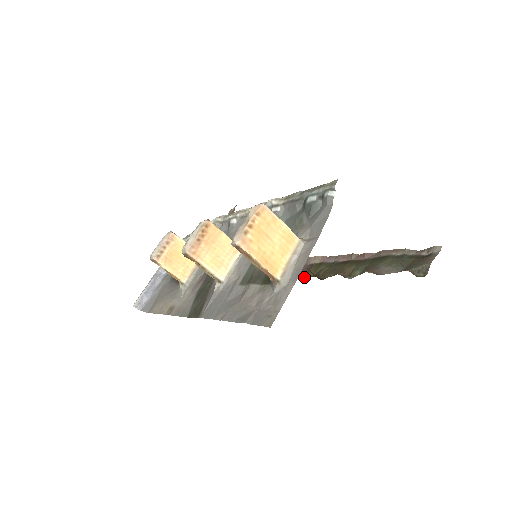
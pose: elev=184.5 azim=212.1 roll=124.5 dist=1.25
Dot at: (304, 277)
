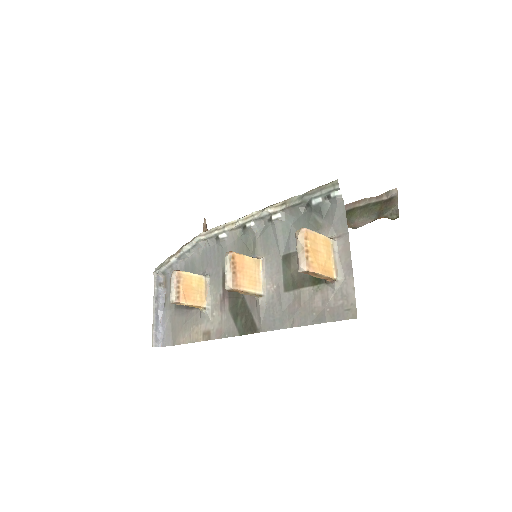
Dot at: occluded
